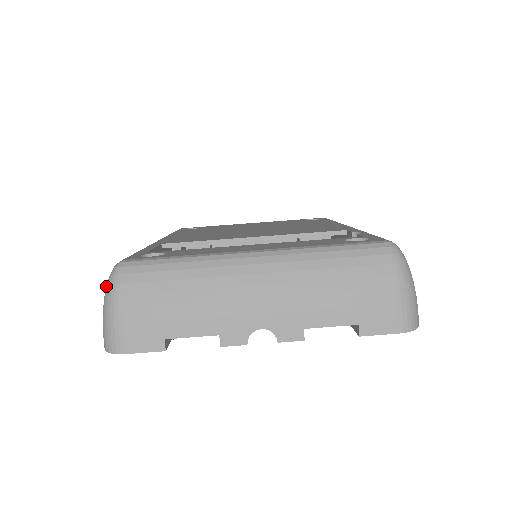
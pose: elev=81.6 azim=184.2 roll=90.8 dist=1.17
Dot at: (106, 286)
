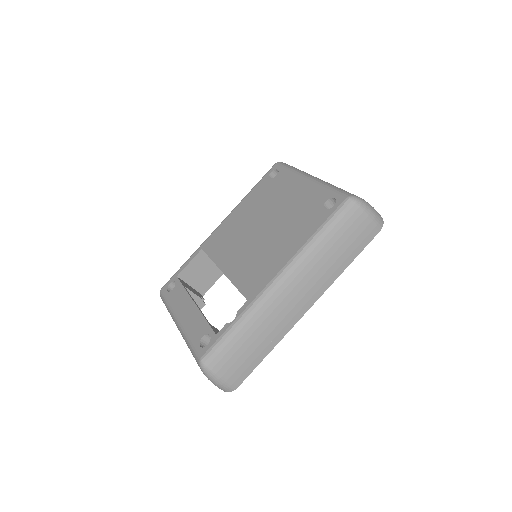
Dot at: occluded
